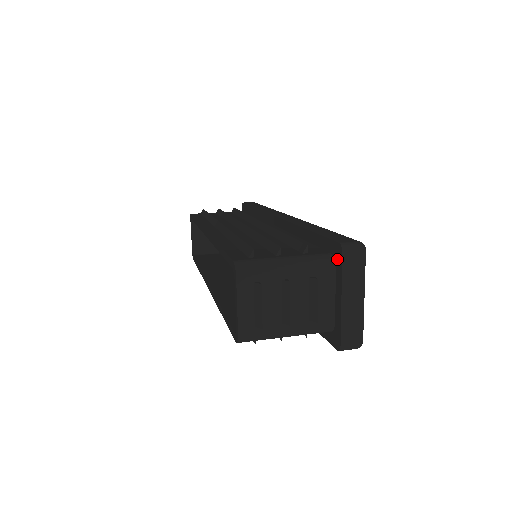
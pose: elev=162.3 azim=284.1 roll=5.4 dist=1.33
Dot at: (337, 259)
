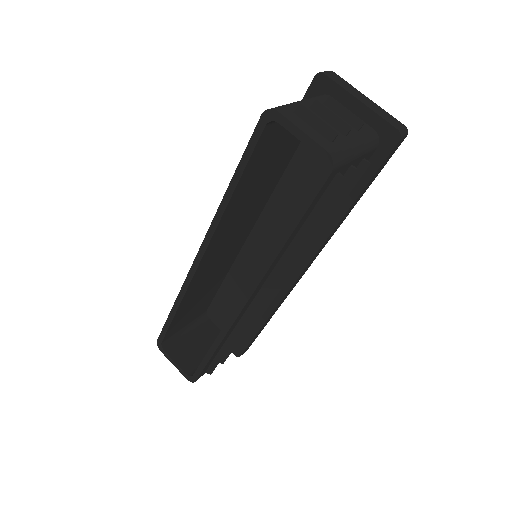
Dot at: (325, 88)
